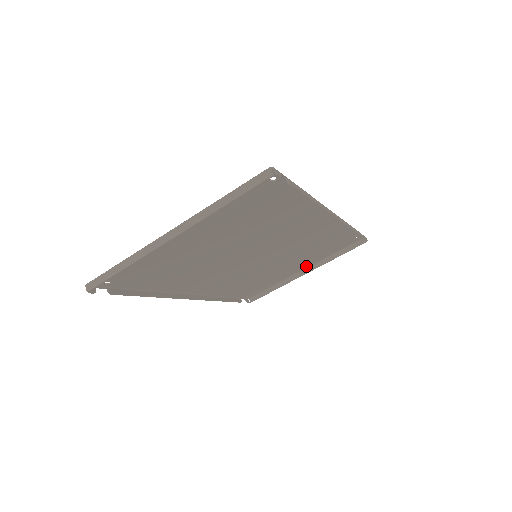
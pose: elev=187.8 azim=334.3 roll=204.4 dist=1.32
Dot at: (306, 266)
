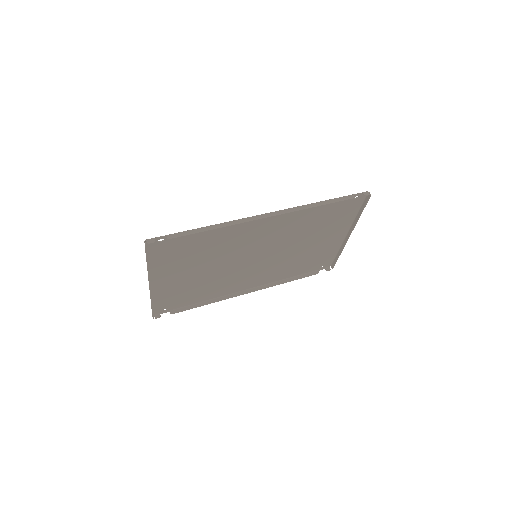
Dot at: (344, 231)
